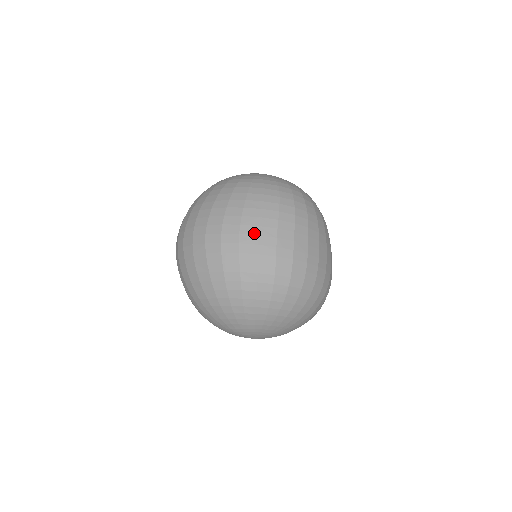
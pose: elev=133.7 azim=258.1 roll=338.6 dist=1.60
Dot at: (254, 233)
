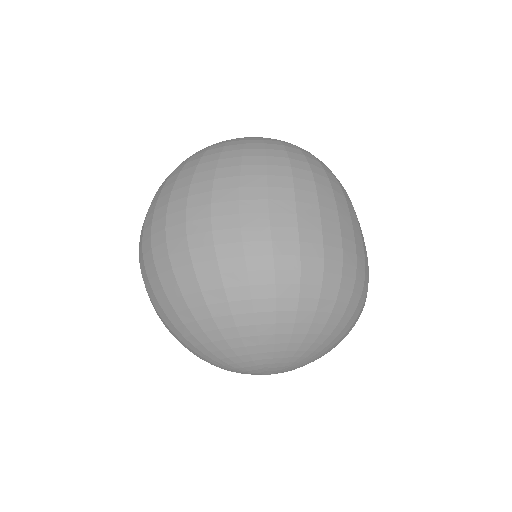
Dot at: (233, 211)
